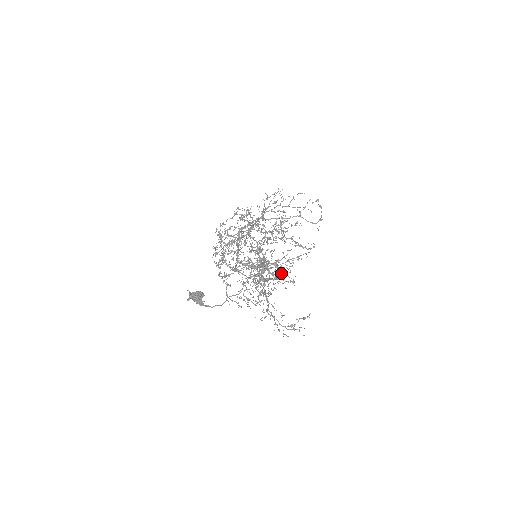
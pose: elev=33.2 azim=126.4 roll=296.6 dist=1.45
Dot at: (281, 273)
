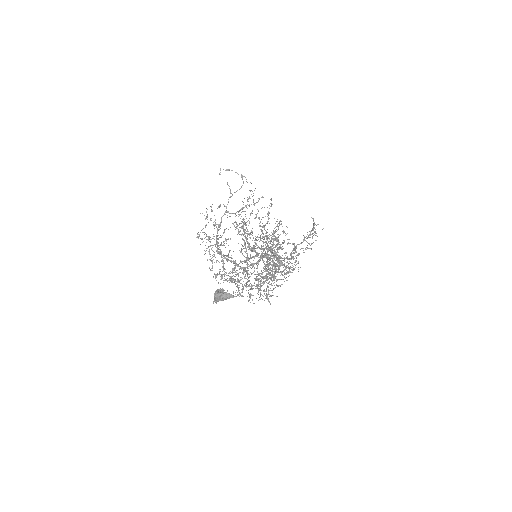
Dot at: (263, 227)
